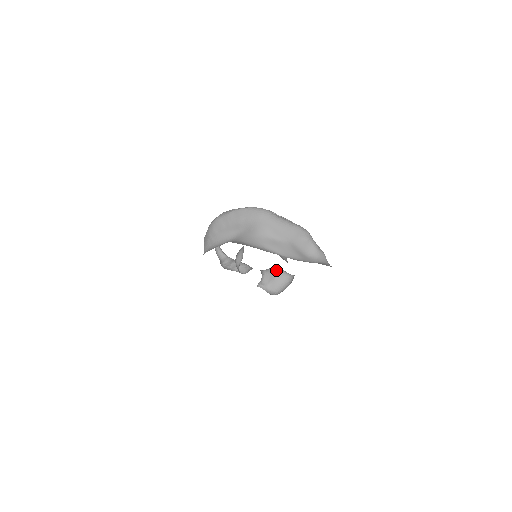
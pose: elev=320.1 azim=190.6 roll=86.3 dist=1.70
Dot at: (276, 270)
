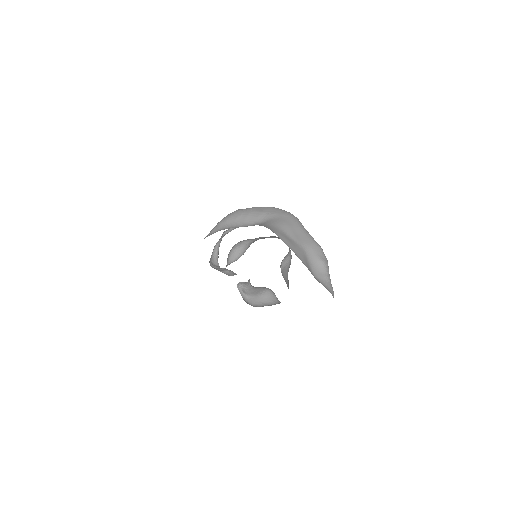
Dot at: (267, 288)
